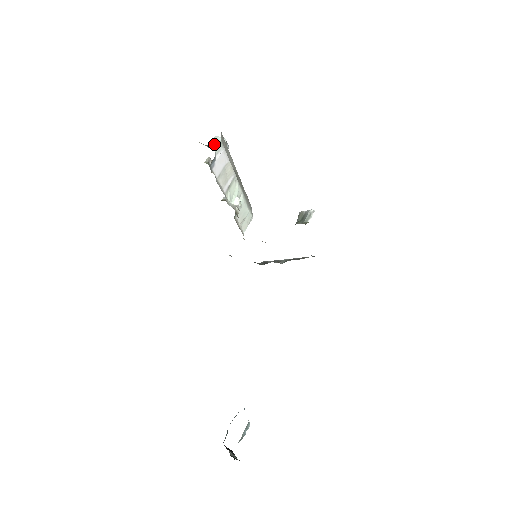
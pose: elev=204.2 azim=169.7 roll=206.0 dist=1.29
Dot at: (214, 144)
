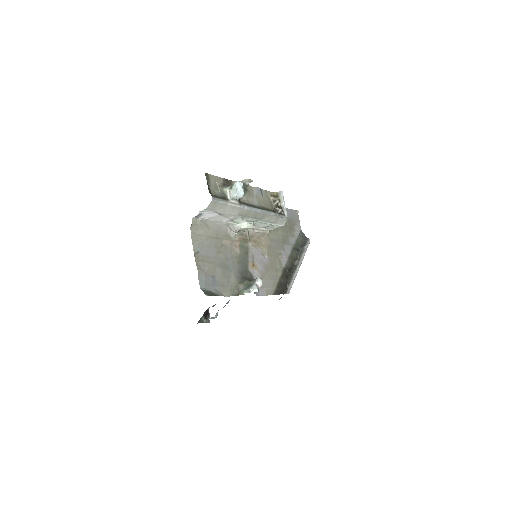
Dot at: (229, 189)
